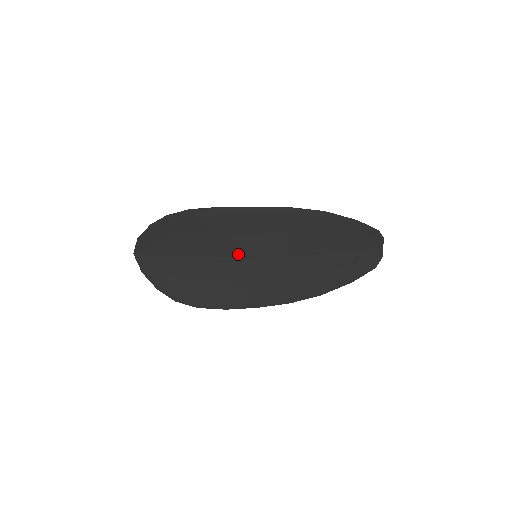
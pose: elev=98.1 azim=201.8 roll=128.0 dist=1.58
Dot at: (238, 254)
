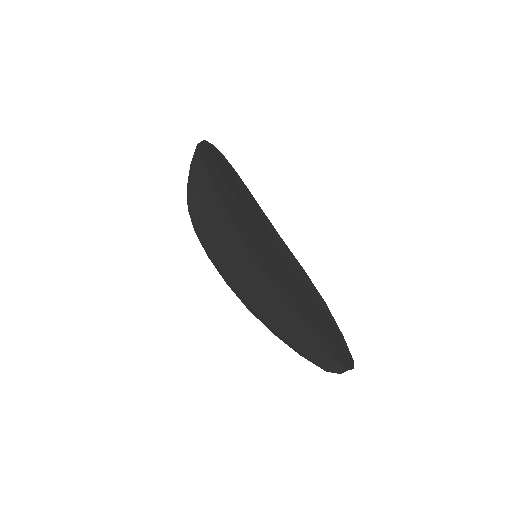
Dot at: (245, 239)
